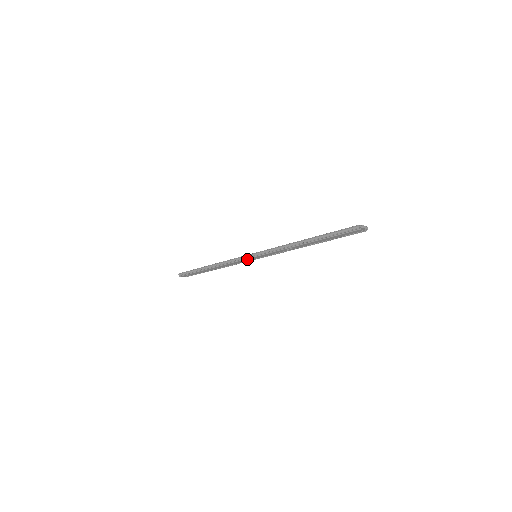
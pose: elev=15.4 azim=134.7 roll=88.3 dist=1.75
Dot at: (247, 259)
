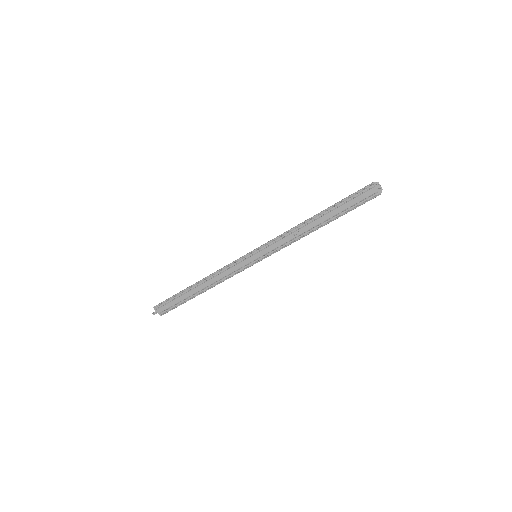
Dot at: (245, 261)
